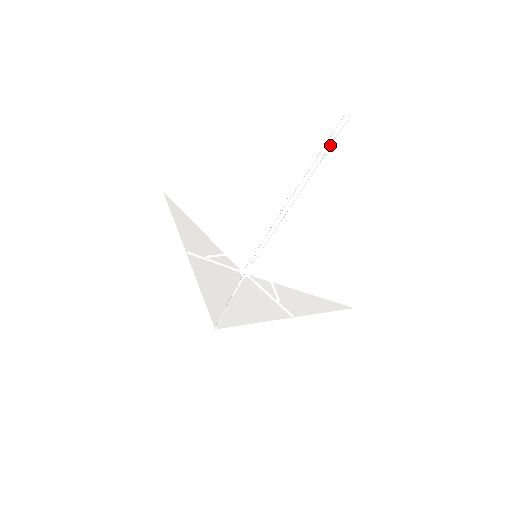
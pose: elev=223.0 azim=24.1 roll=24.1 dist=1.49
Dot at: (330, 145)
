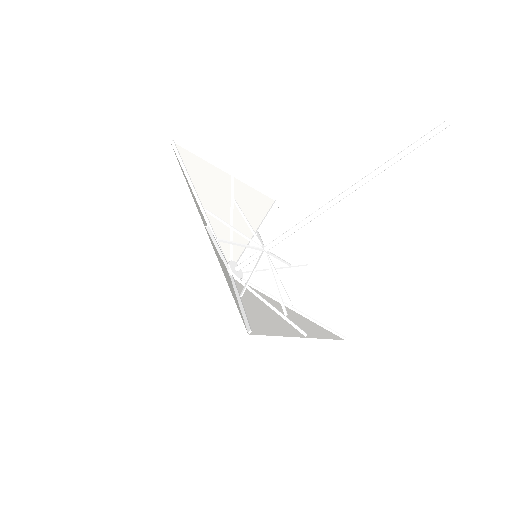
Dot at: (414, 149)
